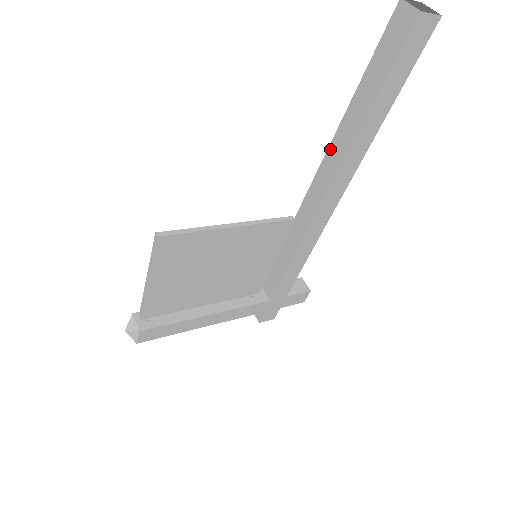
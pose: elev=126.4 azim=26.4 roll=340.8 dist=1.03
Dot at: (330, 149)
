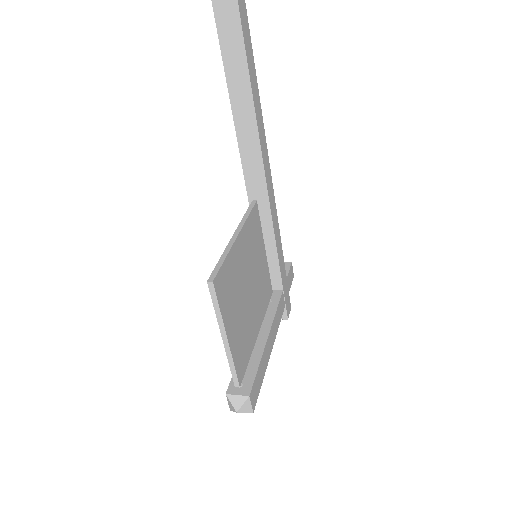
Dot at: (237, 125)
